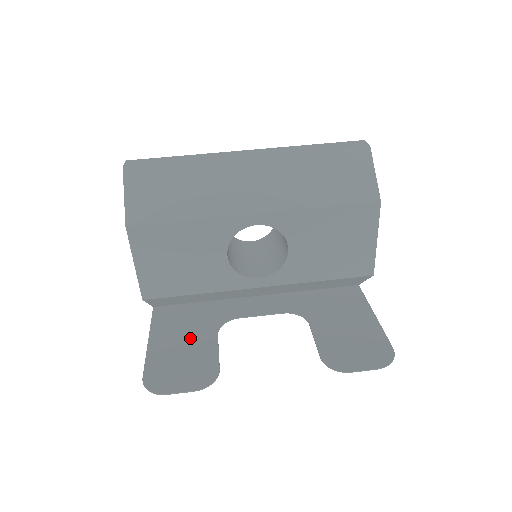
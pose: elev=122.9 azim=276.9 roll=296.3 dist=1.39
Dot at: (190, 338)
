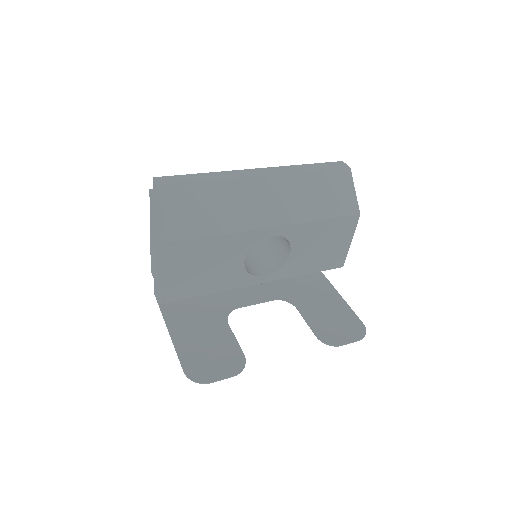
Dot at: (207, 330)
